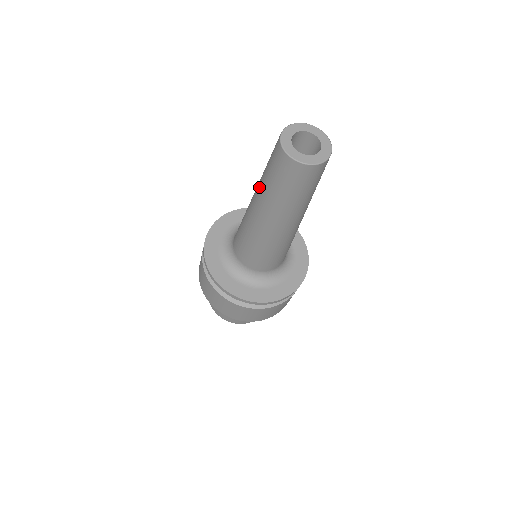
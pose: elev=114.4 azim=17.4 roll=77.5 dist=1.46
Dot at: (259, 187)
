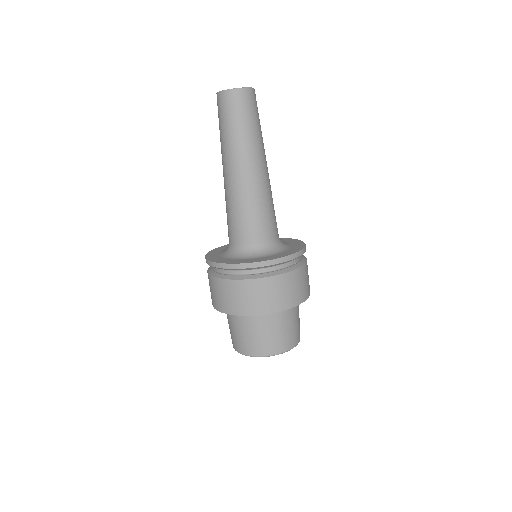
Dot at: occluded
